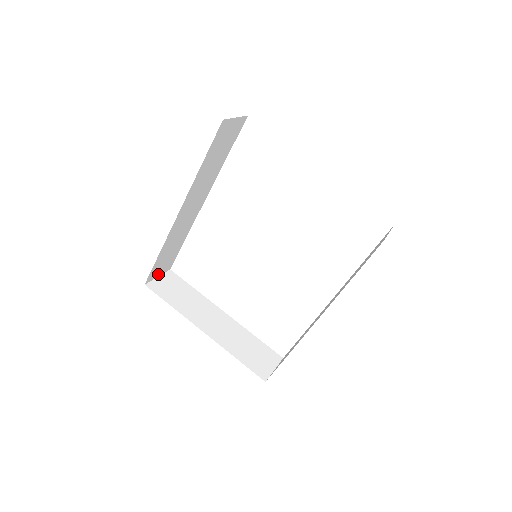
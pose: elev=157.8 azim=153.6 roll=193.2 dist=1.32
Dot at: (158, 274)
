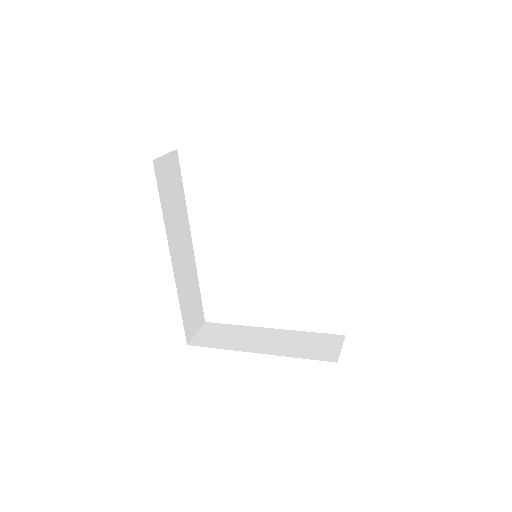
Dot at: (195, 330)
